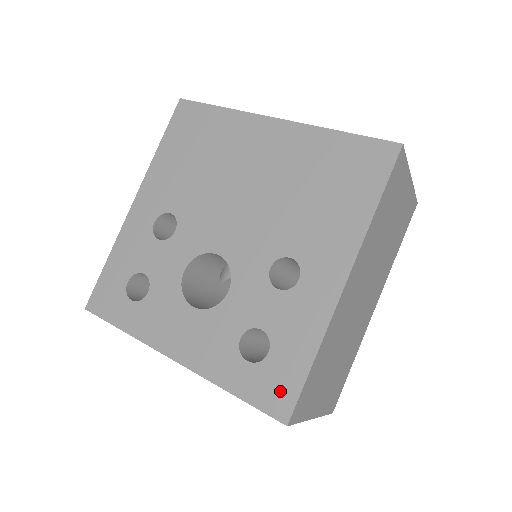
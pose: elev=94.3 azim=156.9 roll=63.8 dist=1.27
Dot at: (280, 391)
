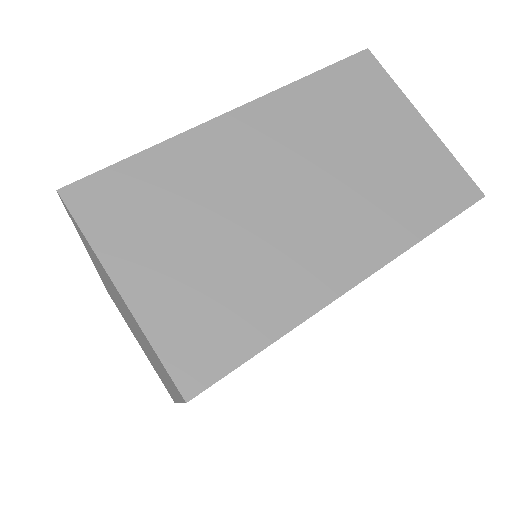
Dot at: occluded
